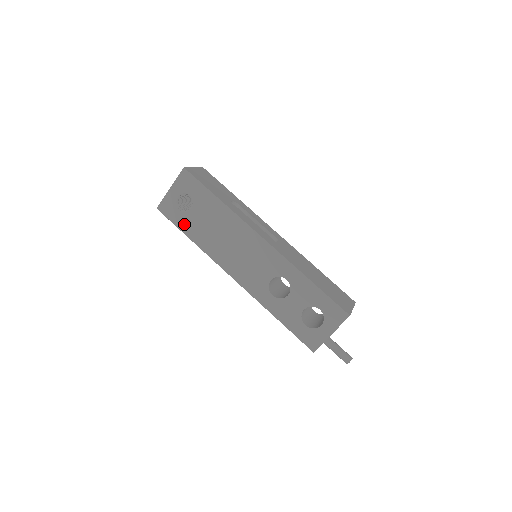
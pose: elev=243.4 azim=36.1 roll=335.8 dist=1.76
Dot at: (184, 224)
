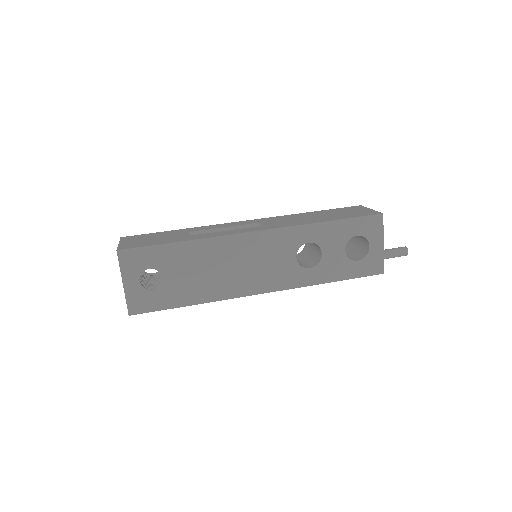
Dot at: (171, 299)
